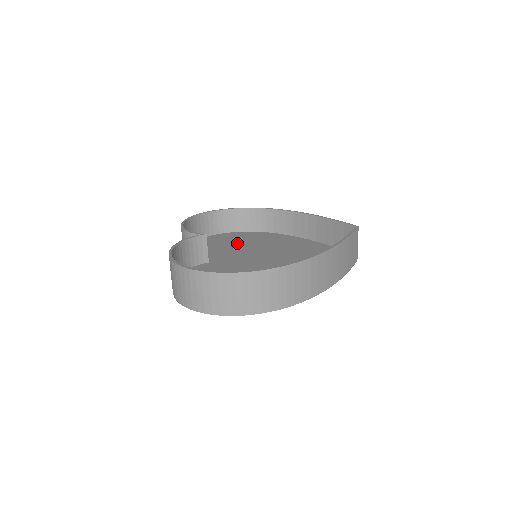
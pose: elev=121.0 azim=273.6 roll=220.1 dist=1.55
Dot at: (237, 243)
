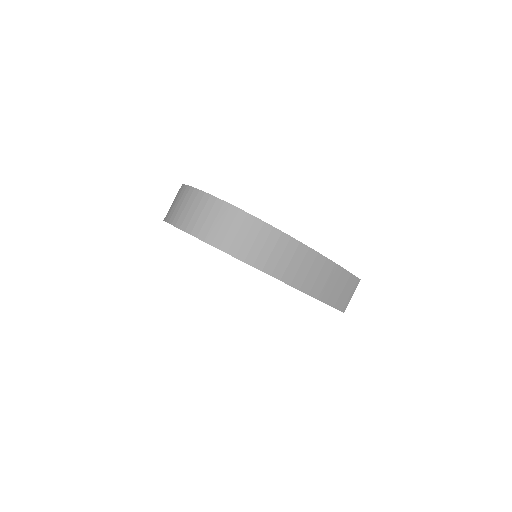
Dot at: occluded
